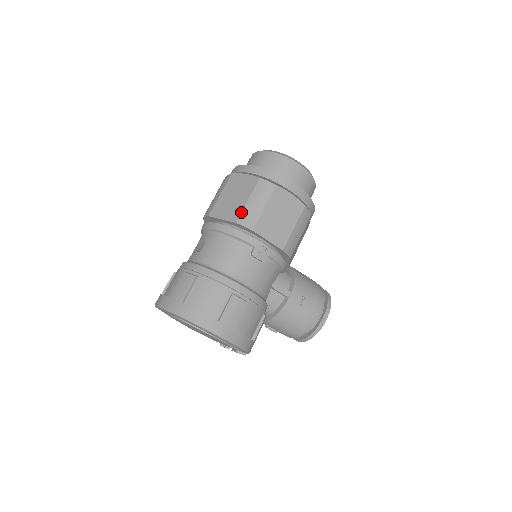
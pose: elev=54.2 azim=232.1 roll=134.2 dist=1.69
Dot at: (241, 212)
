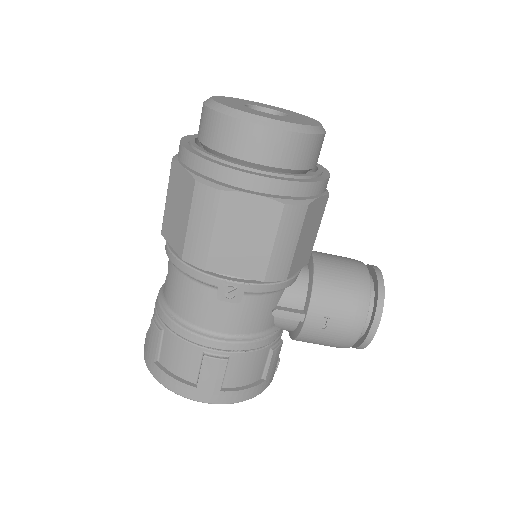
Dot at: (184, 242)
